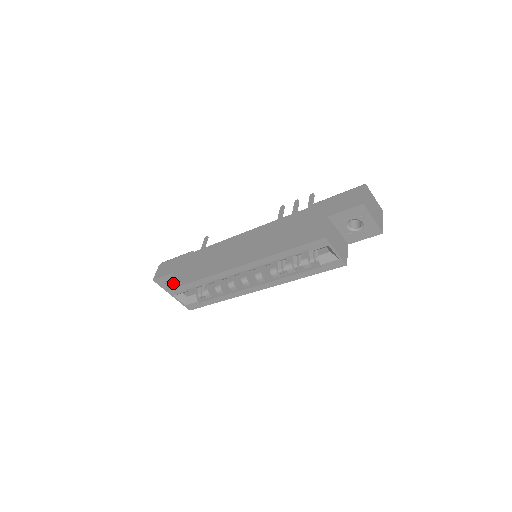
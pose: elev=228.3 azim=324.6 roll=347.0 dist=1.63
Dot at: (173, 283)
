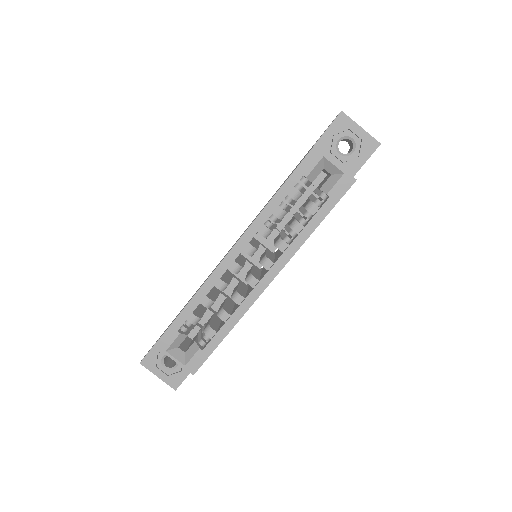
Dot at: occluded
